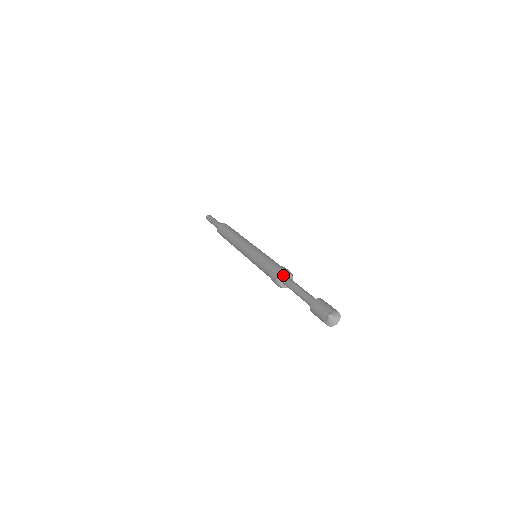
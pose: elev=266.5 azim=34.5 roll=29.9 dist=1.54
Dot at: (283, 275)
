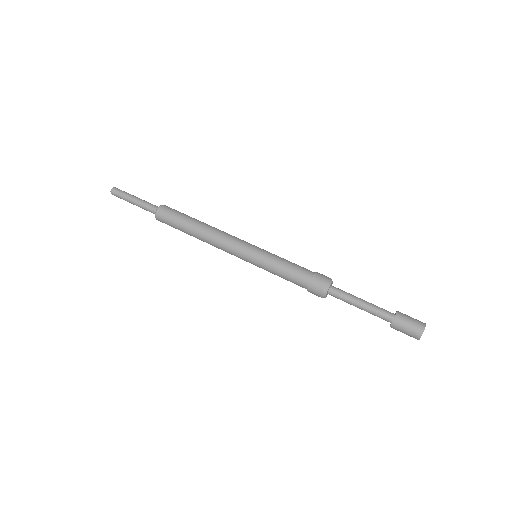
Dot at: (326, 293)
